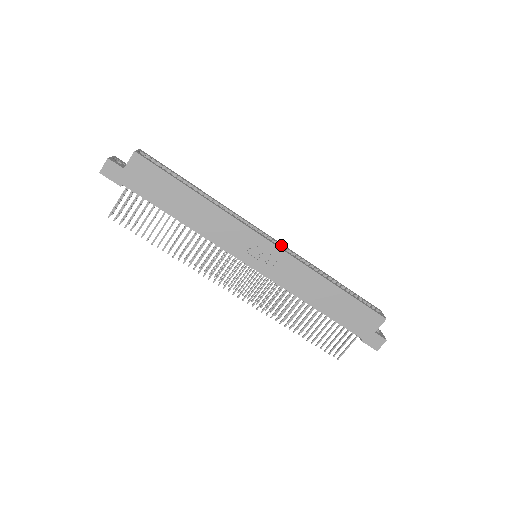
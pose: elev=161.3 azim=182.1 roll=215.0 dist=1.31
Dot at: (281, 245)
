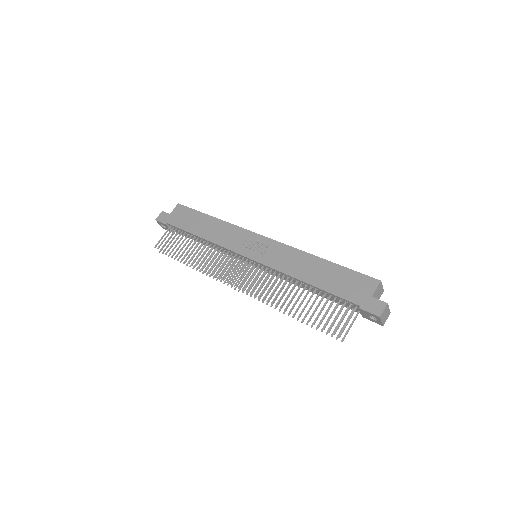
Dot at: occluded
